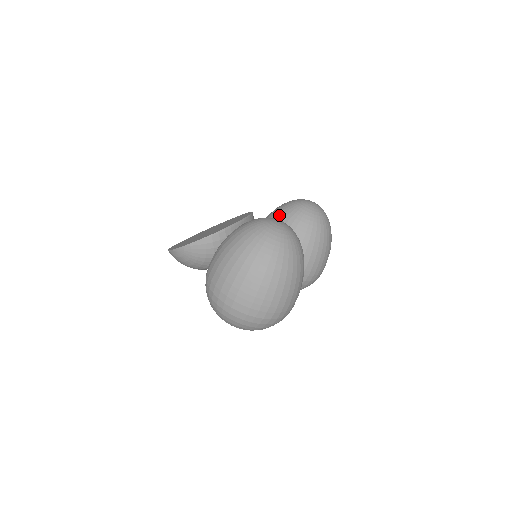
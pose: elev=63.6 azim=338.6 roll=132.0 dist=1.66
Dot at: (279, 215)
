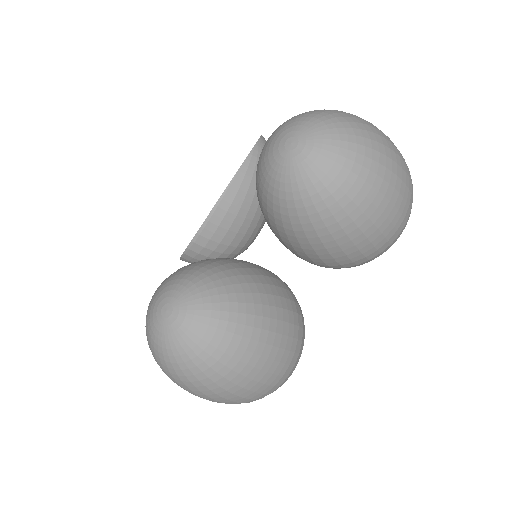
Dot at: occluded
